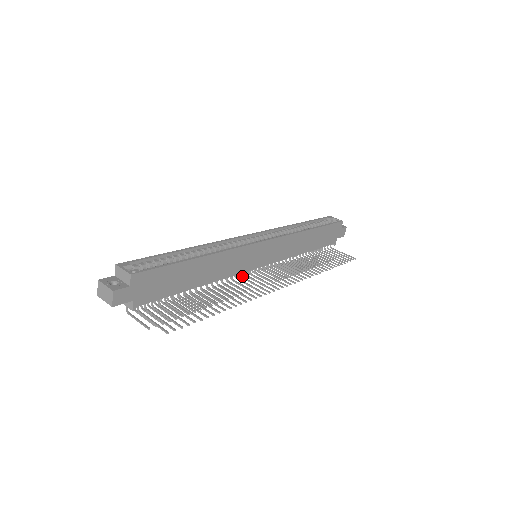
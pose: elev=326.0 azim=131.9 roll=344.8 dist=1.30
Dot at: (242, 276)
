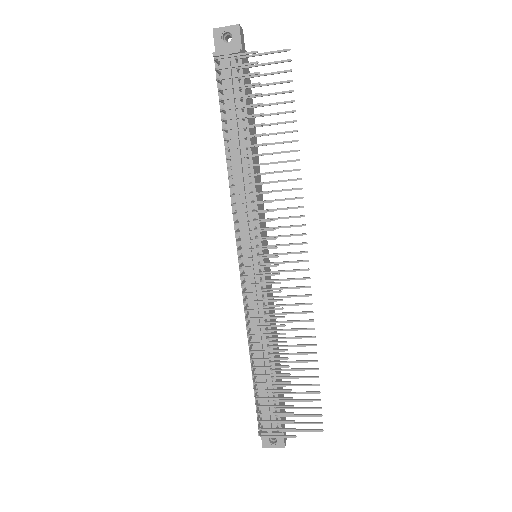
Dot at: (257, 229)
